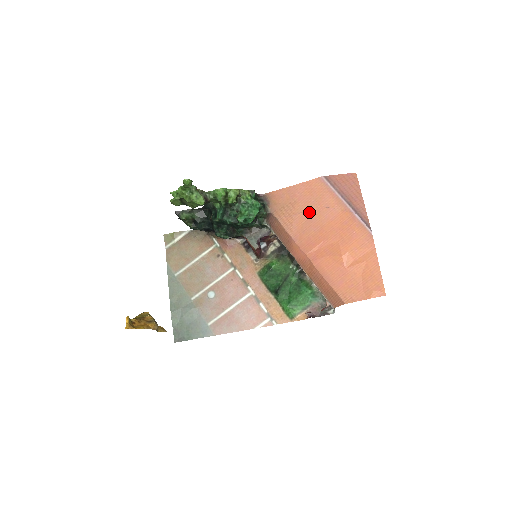
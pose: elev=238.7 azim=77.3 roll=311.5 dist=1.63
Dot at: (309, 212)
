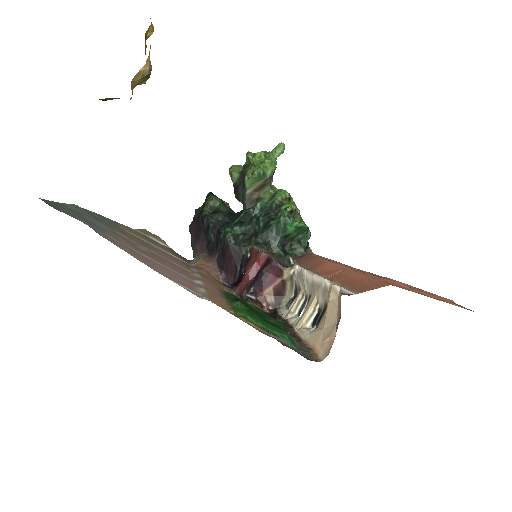
Dot at: (362, 271)
